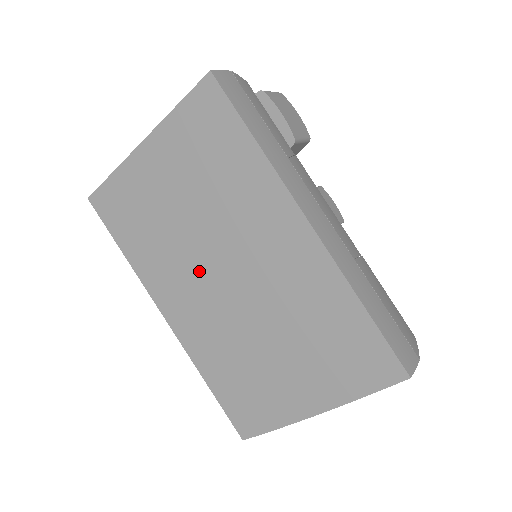
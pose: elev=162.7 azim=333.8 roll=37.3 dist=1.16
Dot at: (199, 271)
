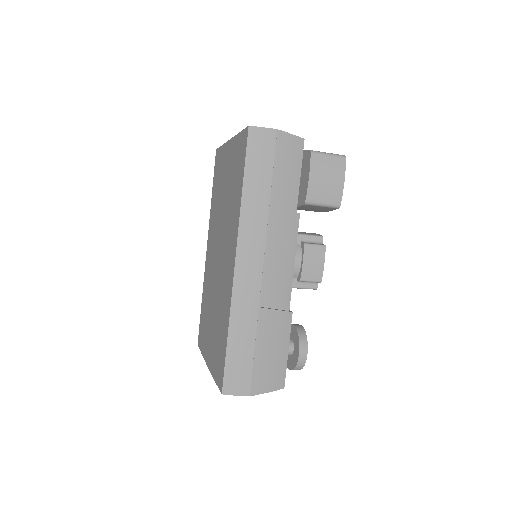
Dot at: (216, 238)
